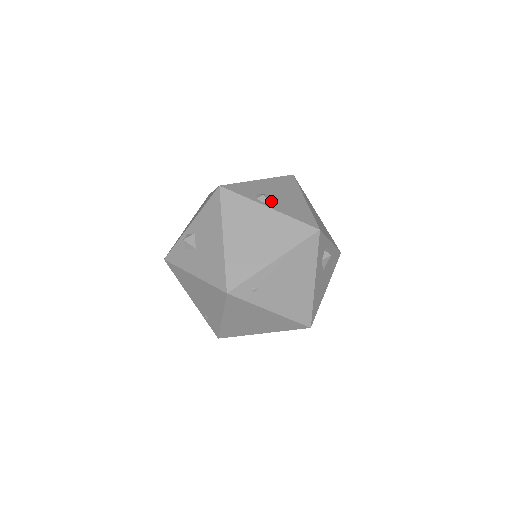
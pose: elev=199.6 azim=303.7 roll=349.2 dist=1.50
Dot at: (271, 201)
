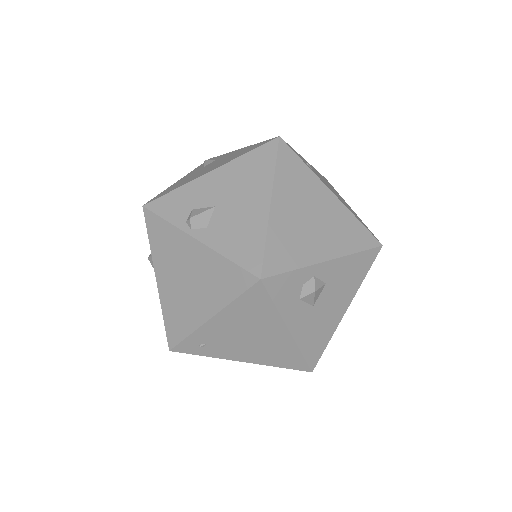
Dot at: (205, 223)
